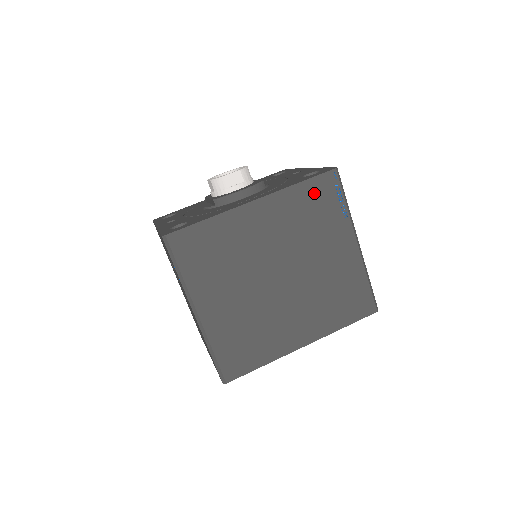
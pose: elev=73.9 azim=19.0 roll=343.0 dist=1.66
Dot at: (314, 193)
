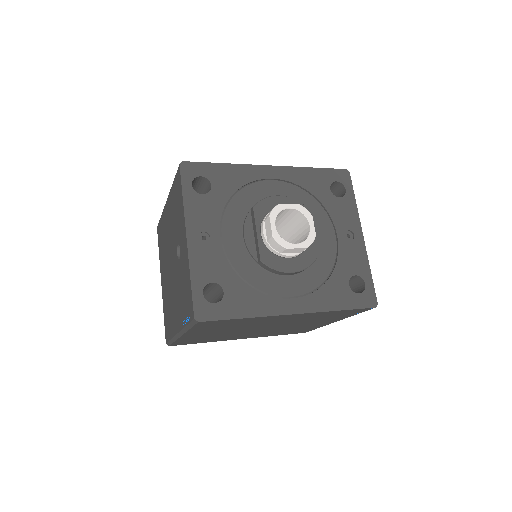
Dot at: (342, 313)
